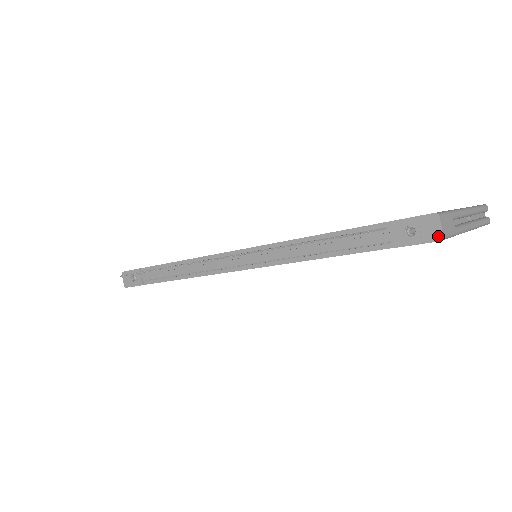
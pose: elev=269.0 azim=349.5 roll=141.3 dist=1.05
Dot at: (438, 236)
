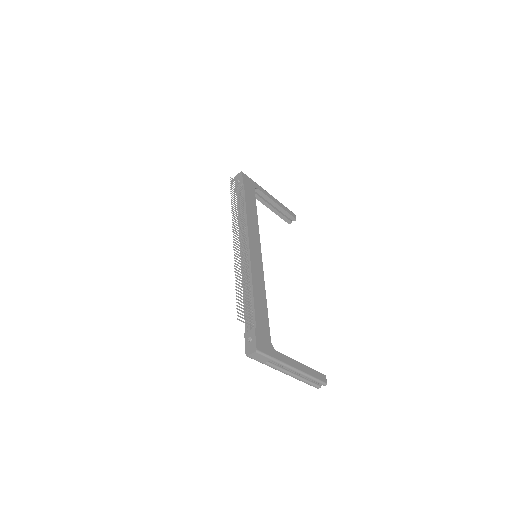
Dot at: (248, 354)
